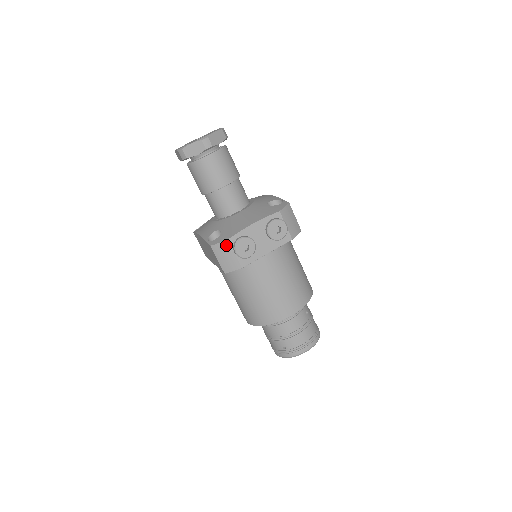
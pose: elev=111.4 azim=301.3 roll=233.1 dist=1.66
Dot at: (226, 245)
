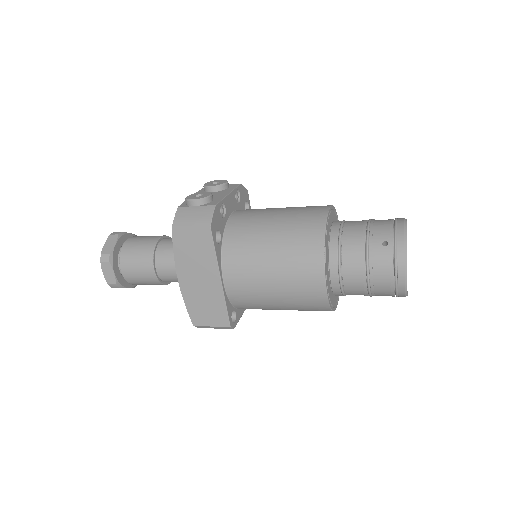
Dot at: (181, 211)
